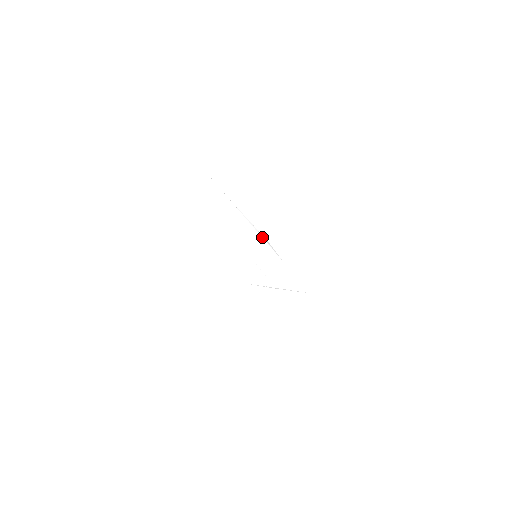
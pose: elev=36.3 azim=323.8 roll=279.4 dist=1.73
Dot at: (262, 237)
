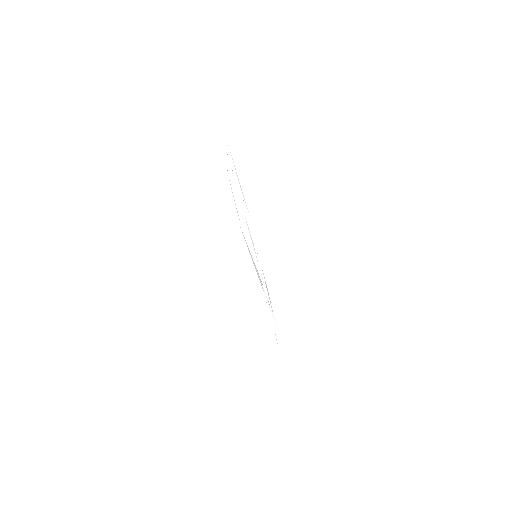
Dot at: (255, 244)
